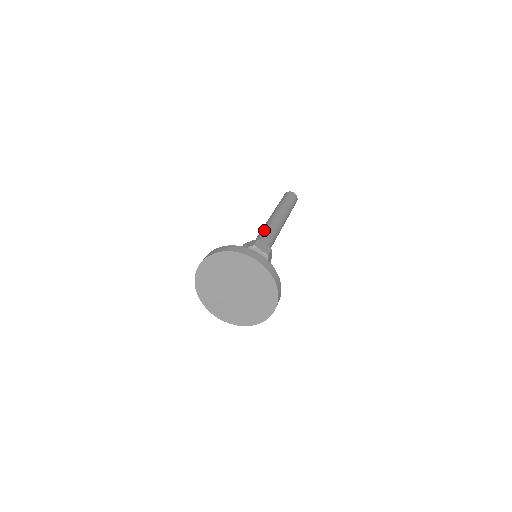
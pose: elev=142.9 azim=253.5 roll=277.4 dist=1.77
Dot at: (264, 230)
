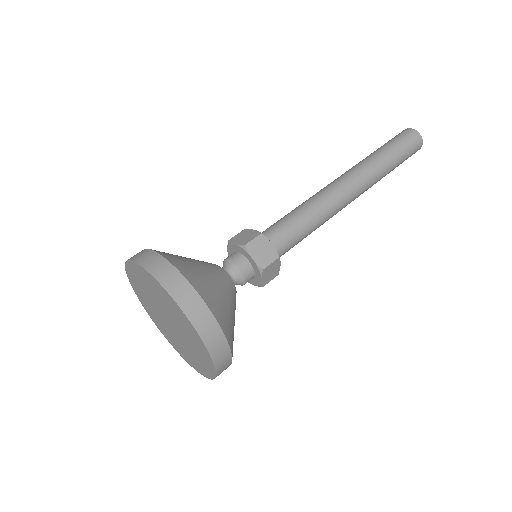
Dot at: (300, 208)
